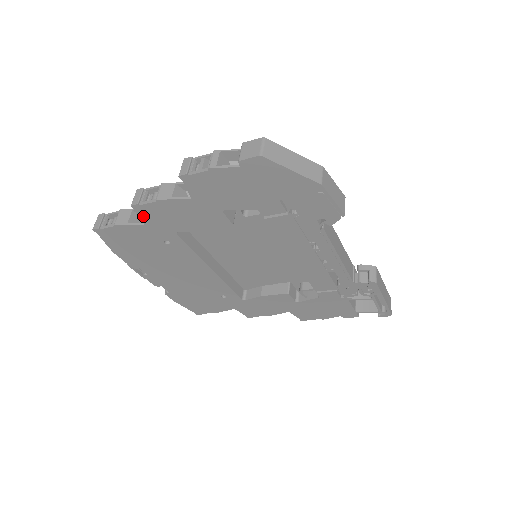
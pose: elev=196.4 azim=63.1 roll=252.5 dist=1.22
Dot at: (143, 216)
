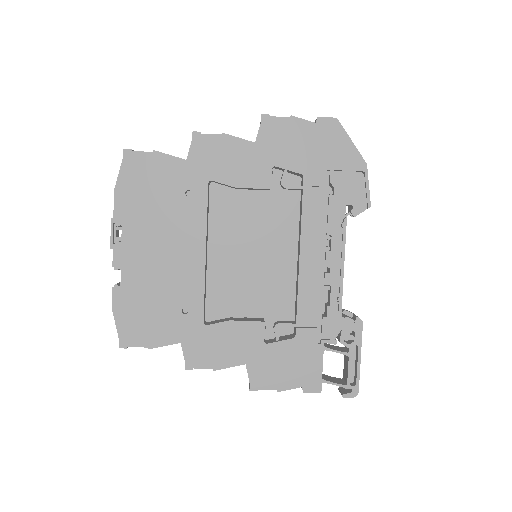
Dot at: (193, 148)
